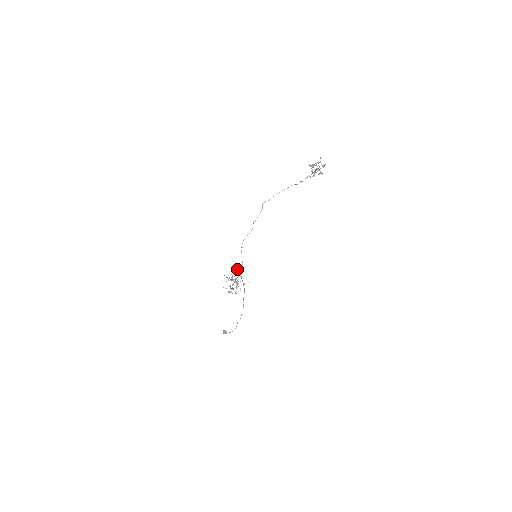
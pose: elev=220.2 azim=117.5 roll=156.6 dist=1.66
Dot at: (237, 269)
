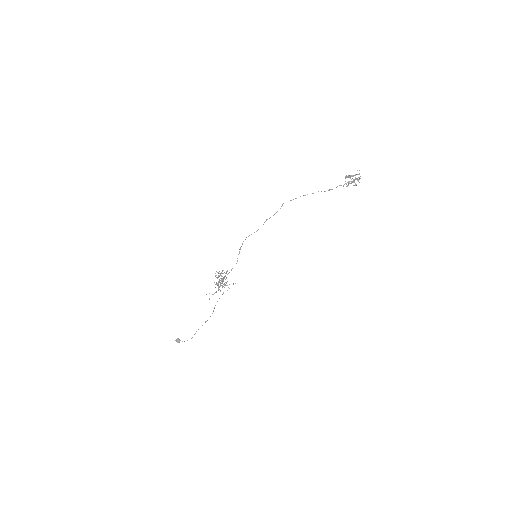
Dot at: occluded
